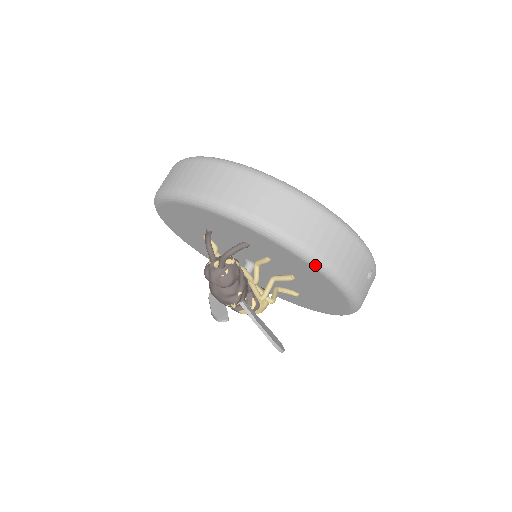
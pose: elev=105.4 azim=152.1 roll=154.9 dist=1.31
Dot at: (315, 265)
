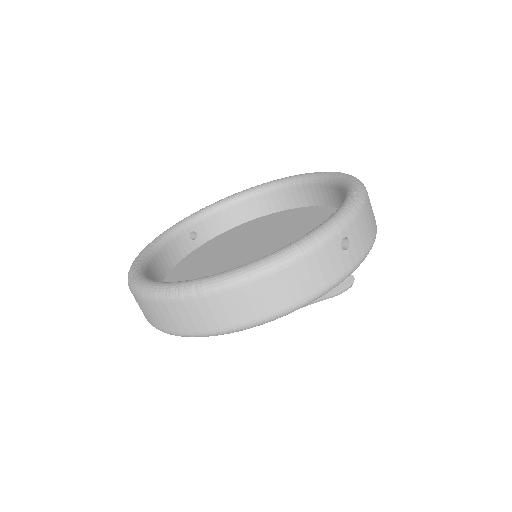
Dot at: occluded
